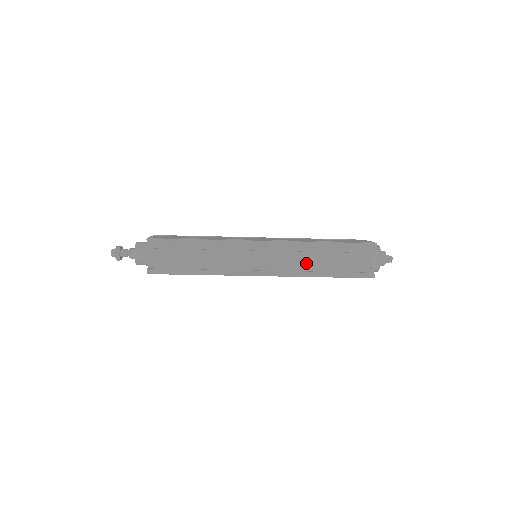
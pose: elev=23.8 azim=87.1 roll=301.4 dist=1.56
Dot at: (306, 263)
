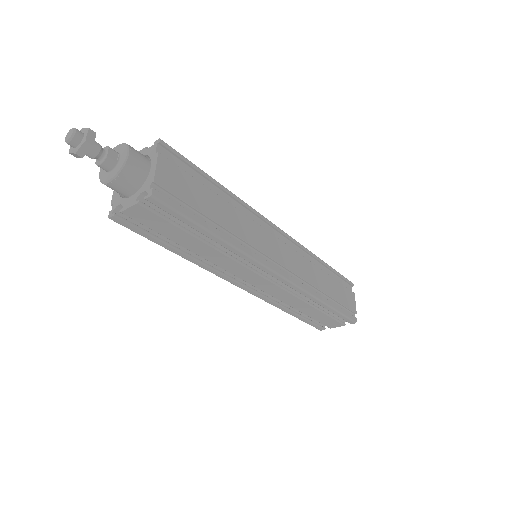
Dot at: (291, 304)
